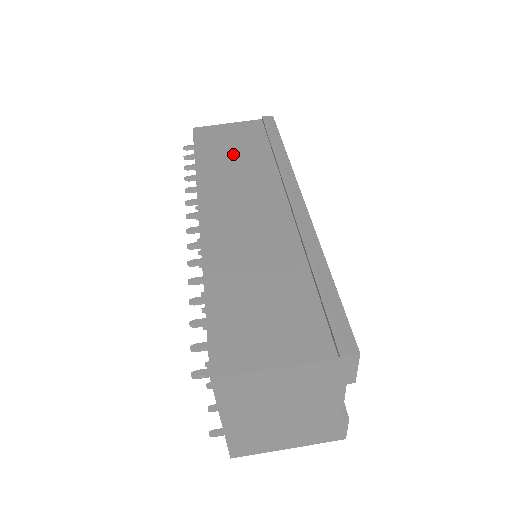
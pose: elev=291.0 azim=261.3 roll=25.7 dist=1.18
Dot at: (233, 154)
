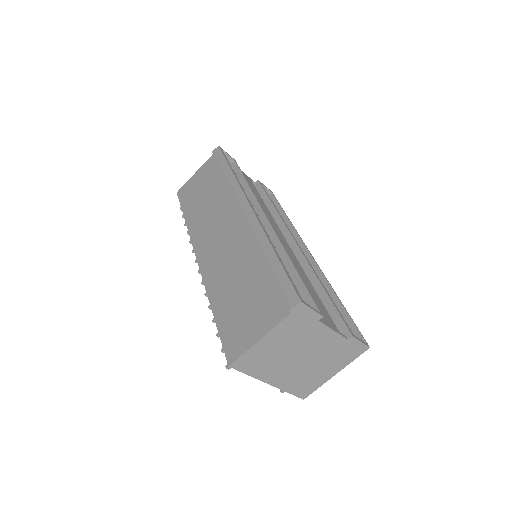
Dot at: (204, 197)
